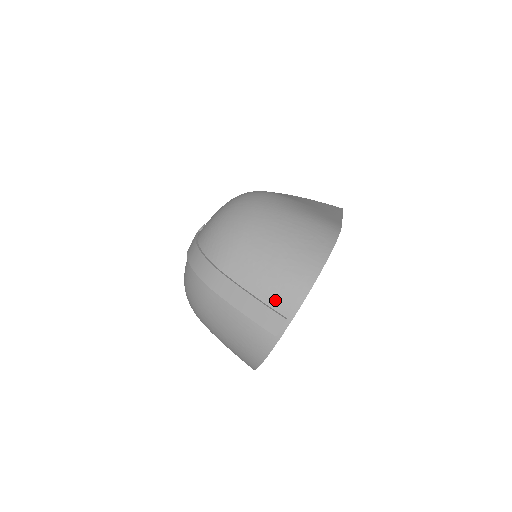
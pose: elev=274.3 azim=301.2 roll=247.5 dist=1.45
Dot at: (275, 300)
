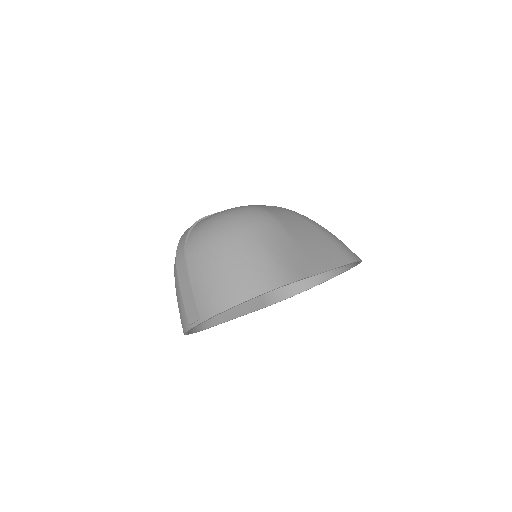
Dot at: (200, 301)
